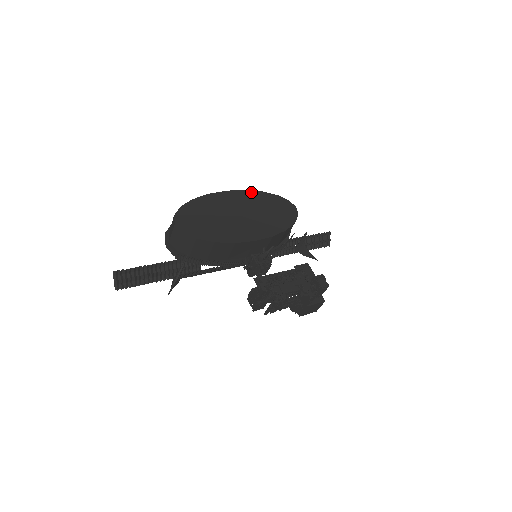
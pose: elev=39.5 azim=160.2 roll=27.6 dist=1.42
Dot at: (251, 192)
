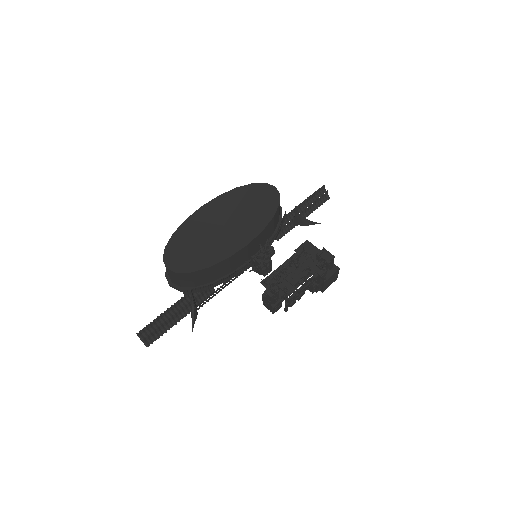
Dot at: (225, 195)
